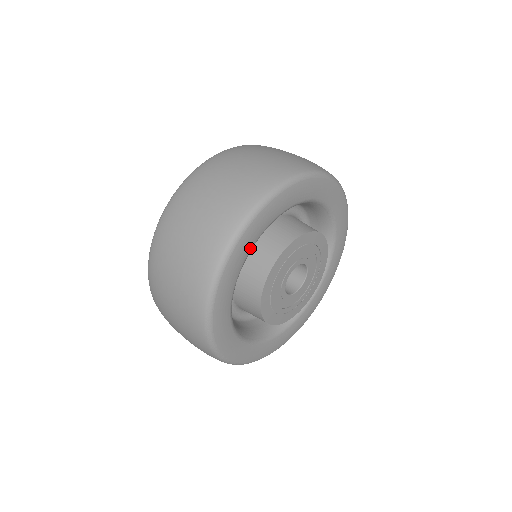
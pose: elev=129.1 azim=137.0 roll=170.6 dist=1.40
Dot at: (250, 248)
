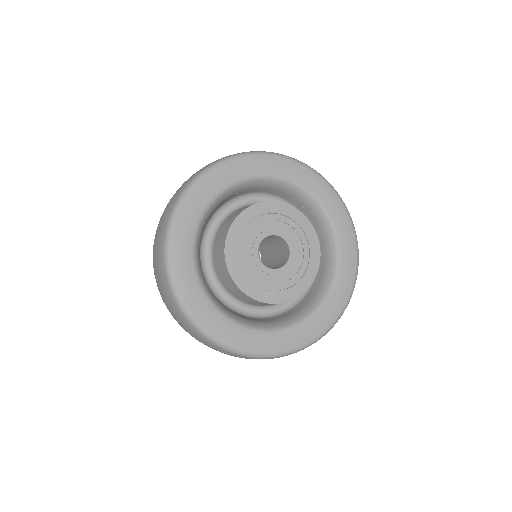
Dot at: (191, 248)
